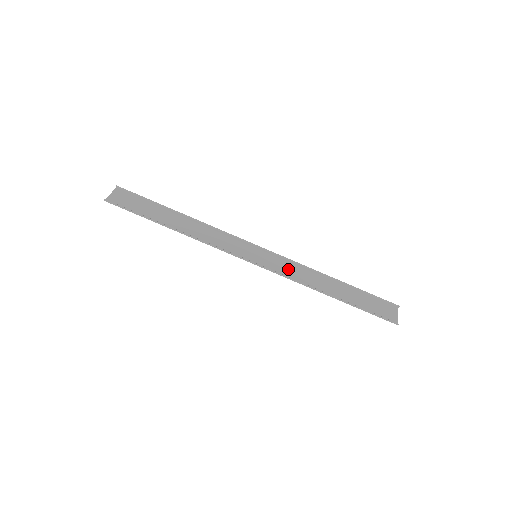
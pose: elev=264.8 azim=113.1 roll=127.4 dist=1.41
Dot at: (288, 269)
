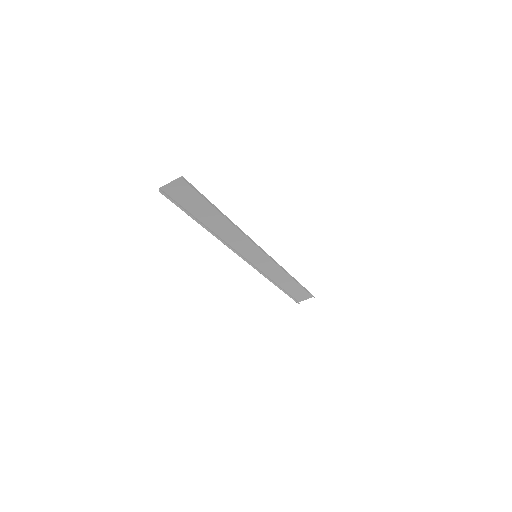
Dot at: (270, 267)
